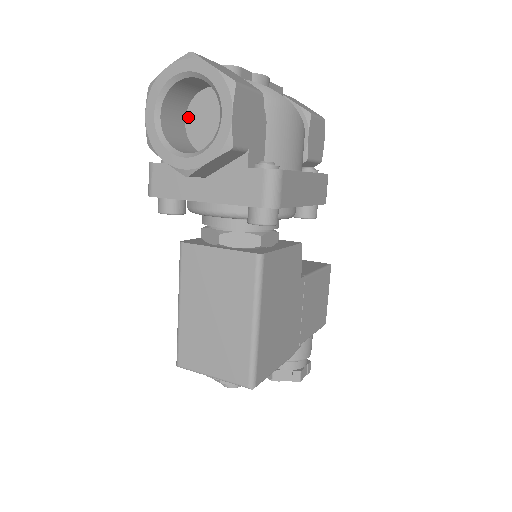
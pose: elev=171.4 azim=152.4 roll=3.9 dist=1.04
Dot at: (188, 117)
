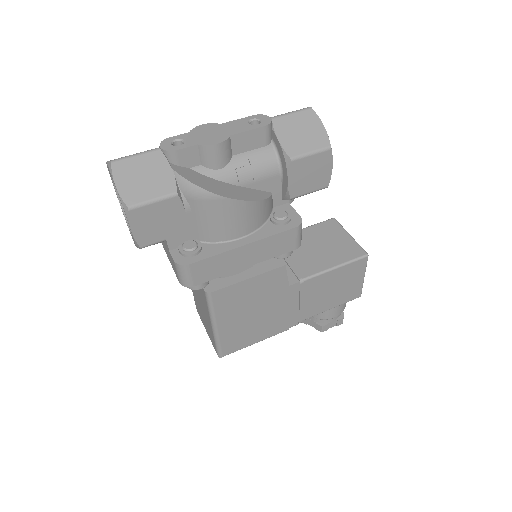
Dot at: occluded
